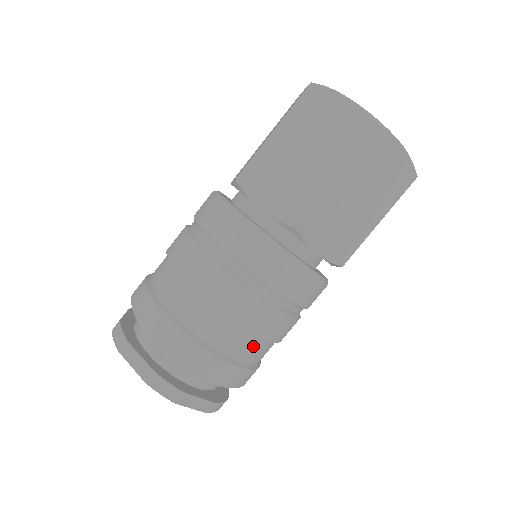
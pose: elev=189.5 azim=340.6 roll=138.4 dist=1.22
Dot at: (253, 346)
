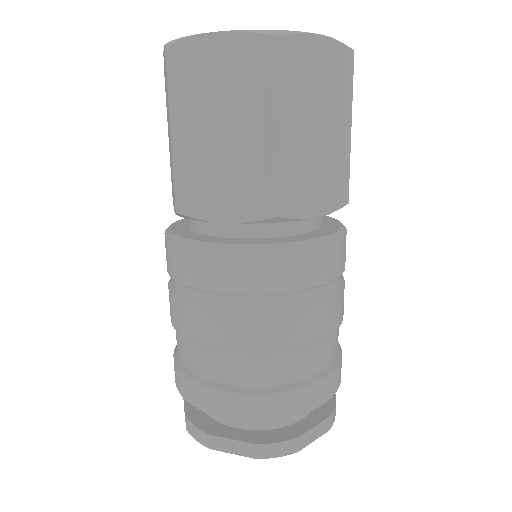
Dot at: (238, 363)
